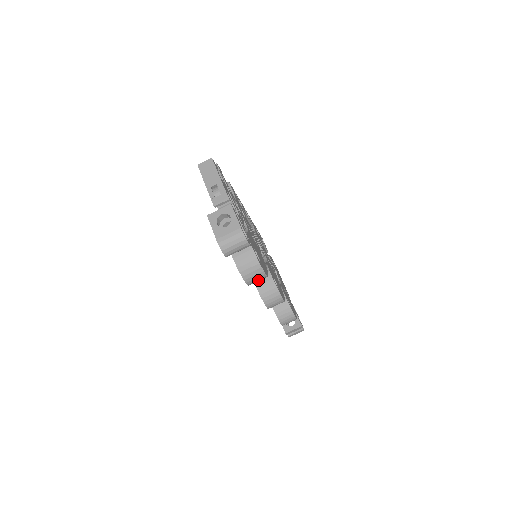
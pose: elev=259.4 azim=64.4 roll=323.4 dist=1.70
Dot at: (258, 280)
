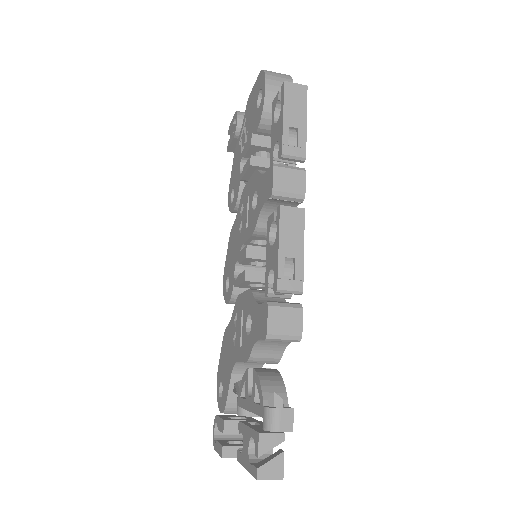
Dot at: occluded
